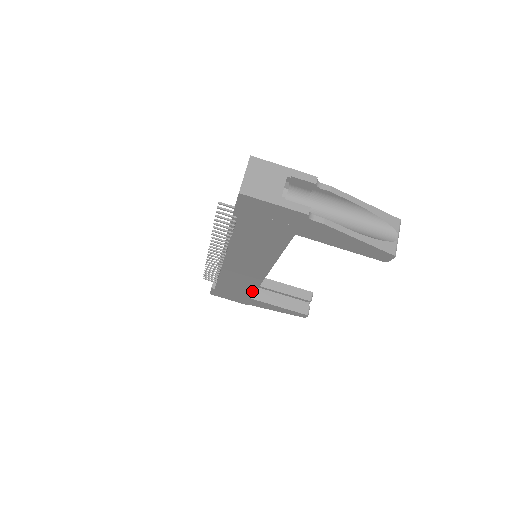
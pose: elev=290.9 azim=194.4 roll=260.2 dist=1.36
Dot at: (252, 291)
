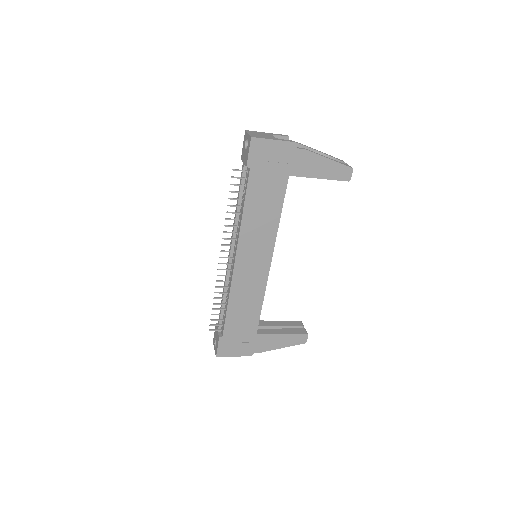
Dot at: (258, 314)
